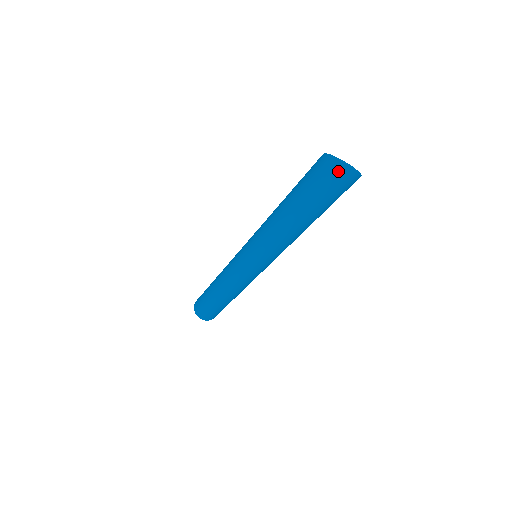
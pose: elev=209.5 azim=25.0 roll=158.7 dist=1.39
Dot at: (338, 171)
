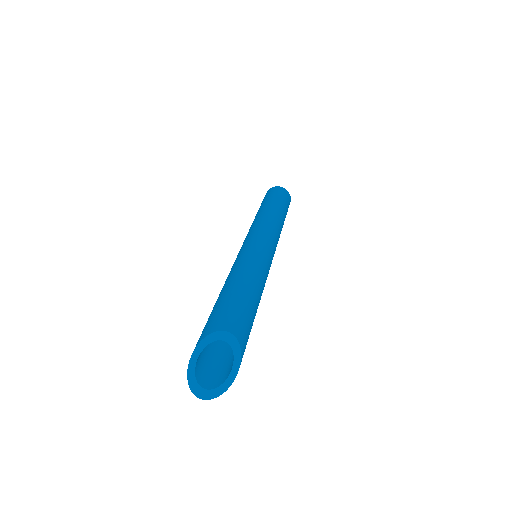
Dot at: occluded
